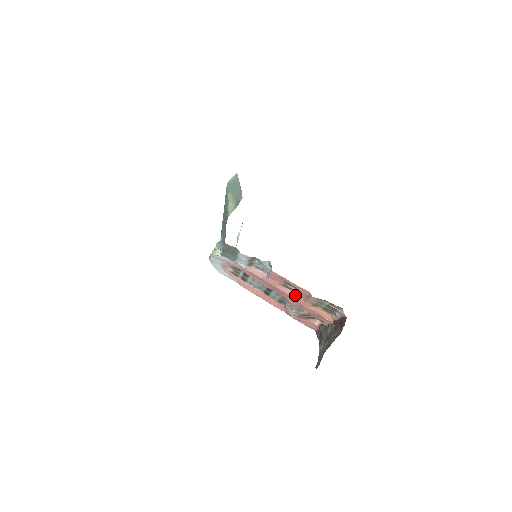
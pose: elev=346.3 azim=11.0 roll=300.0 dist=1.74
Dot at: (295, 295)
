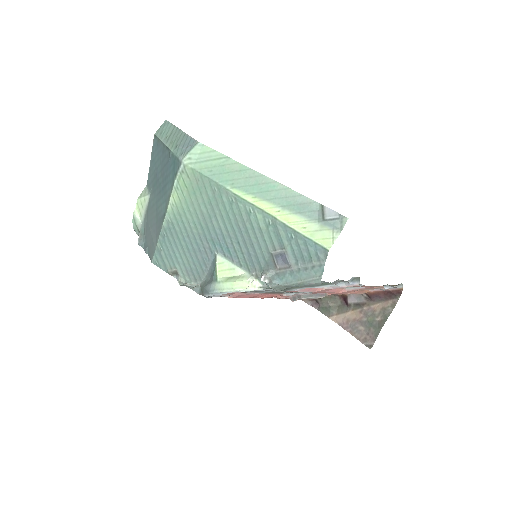
Dot at: (344, 290)
